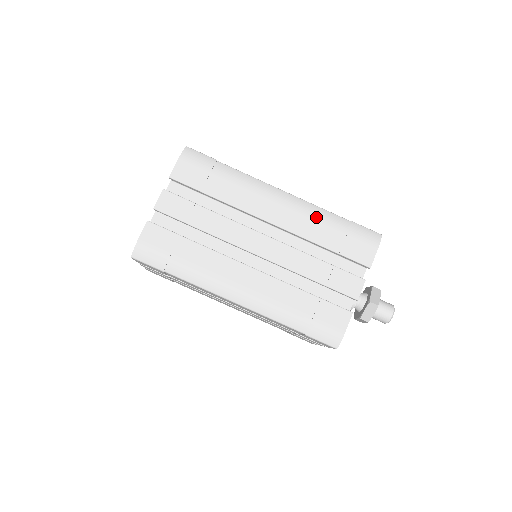
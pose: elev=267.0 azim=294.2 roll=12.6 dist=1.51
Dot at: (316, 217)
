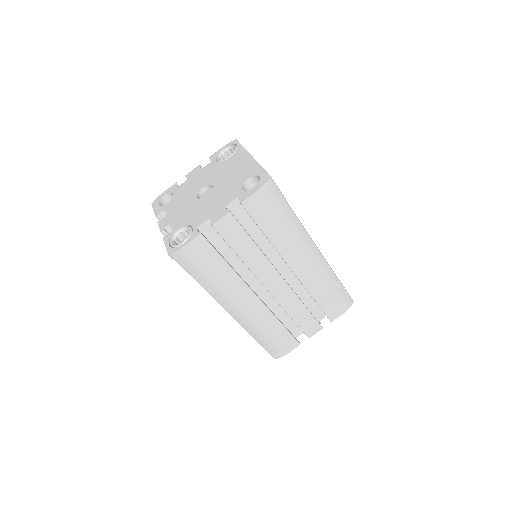
Dot at: (325, 278)
